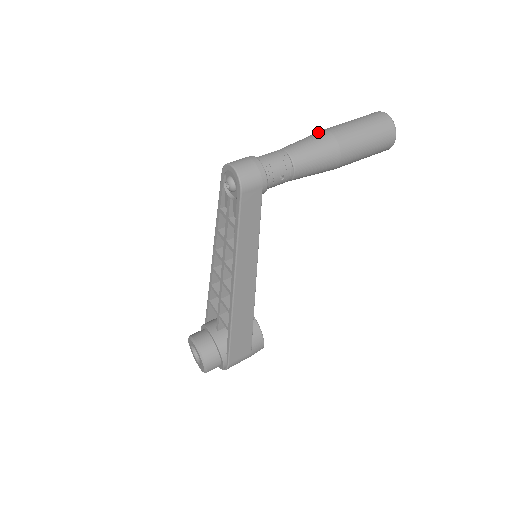
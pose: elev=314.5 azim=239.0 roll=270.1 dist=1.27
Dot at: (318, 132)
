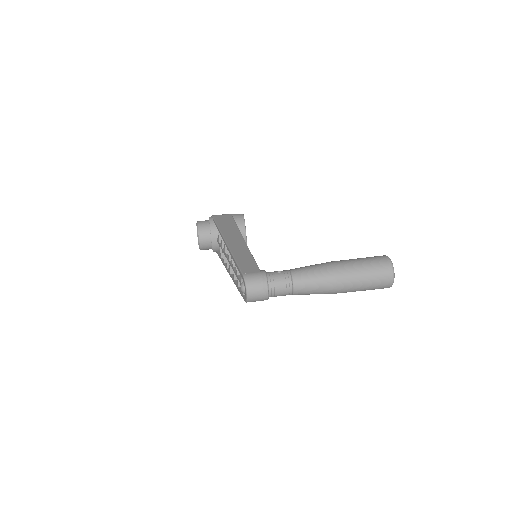
Dot at: (329, 277)
